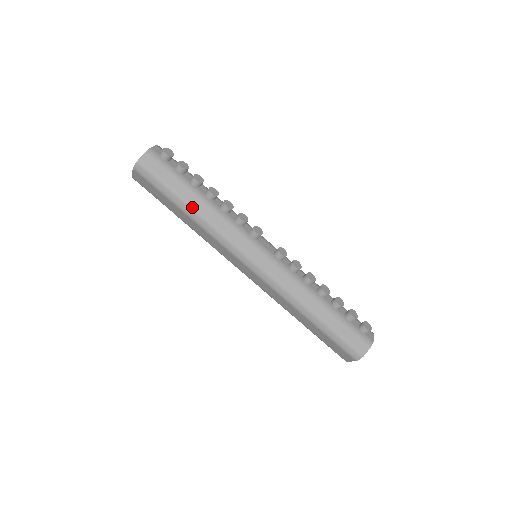
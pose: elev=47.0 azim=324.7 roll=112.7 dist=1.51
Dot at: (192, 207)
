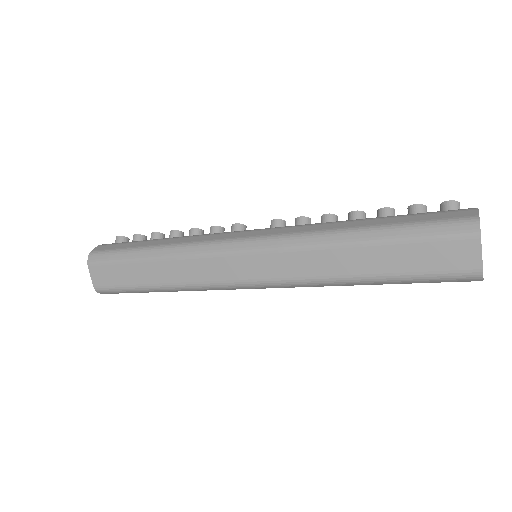
Dot at: (154, 247)
